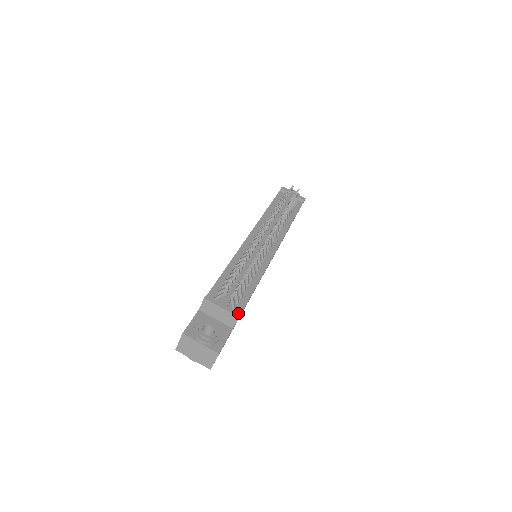
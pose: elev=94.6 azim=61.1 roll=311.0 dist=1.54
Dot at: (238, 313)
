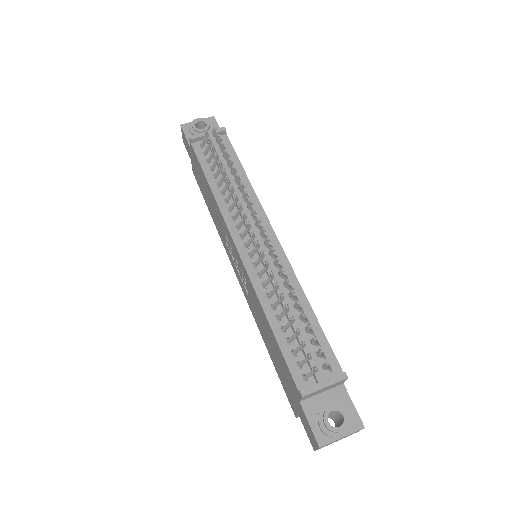
Dot at: (342, 374)
